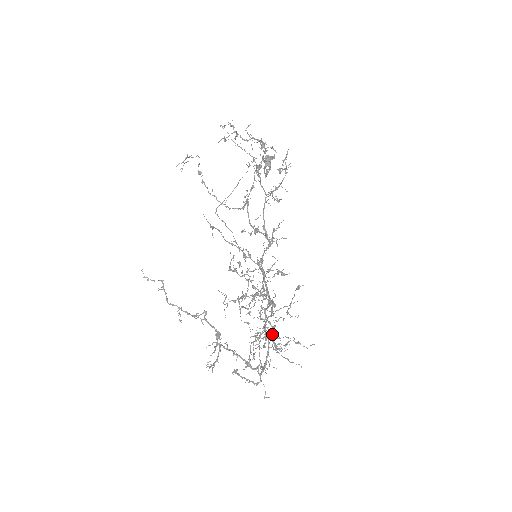
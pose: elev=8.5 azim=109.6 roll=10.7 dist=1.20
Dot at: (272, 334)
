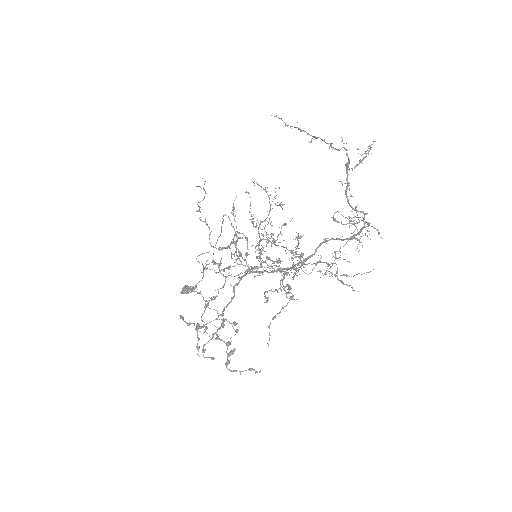
Dot at: occluded
